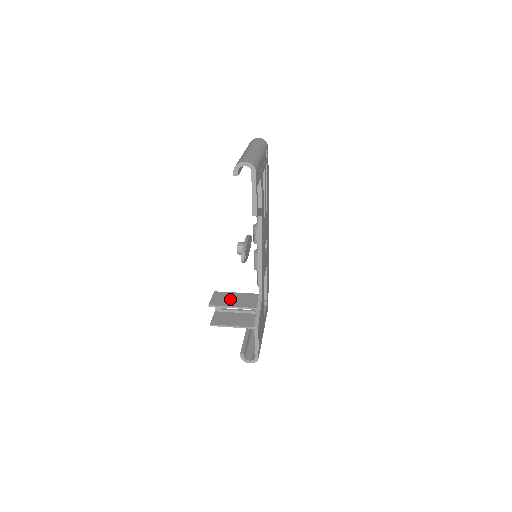
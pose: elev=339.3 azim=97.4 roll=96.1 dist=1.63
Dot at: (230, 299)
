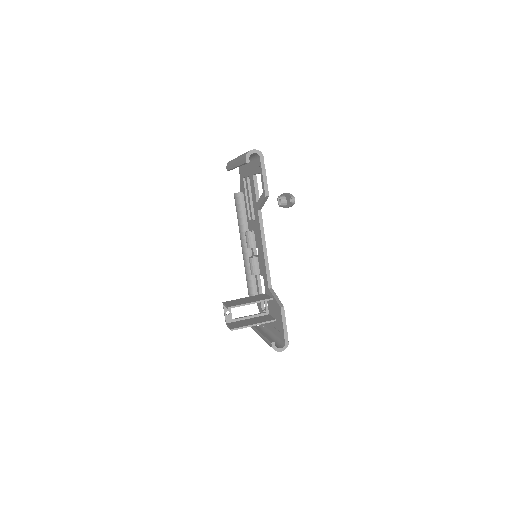
Dot at: (243, 301)
